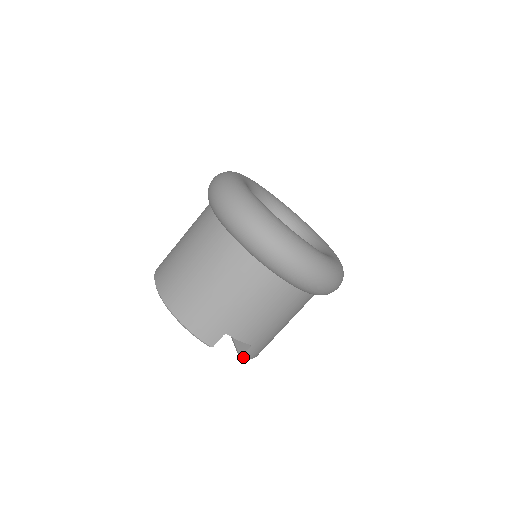
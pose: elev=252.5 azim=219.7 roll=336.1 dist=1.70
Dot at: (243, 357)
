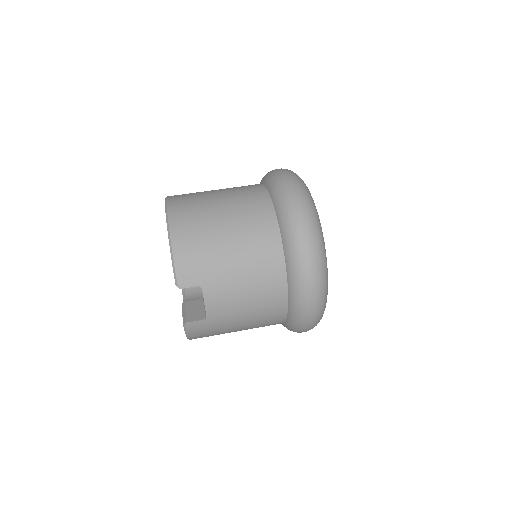
Dot at: (188, 324)
